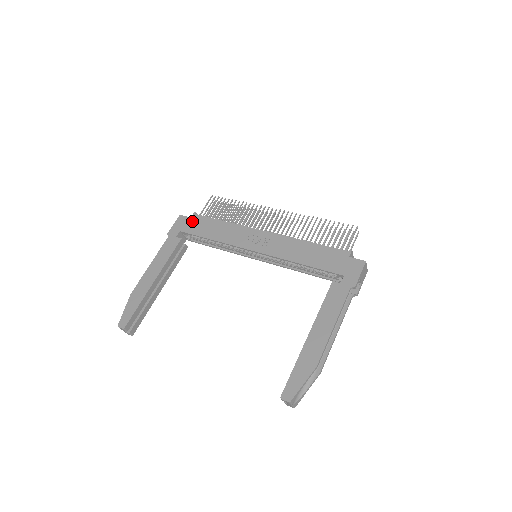
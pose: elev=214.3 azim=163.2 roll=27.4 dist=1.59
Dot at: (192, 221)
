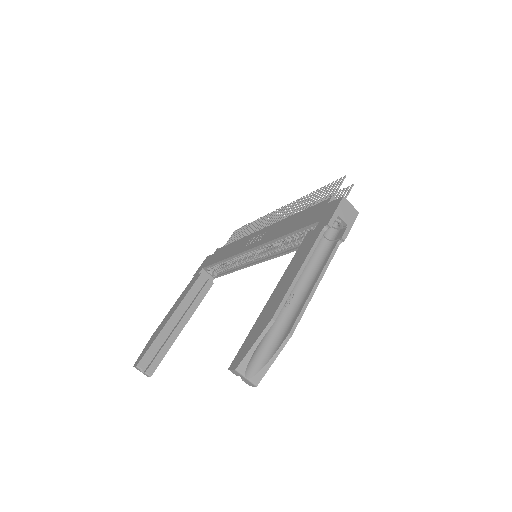
Dot at: (213, 256)
